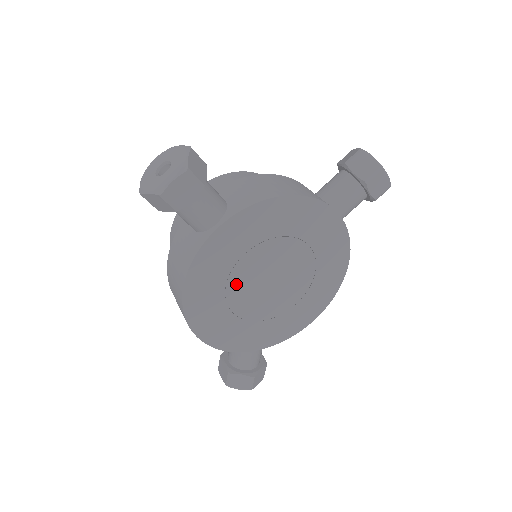
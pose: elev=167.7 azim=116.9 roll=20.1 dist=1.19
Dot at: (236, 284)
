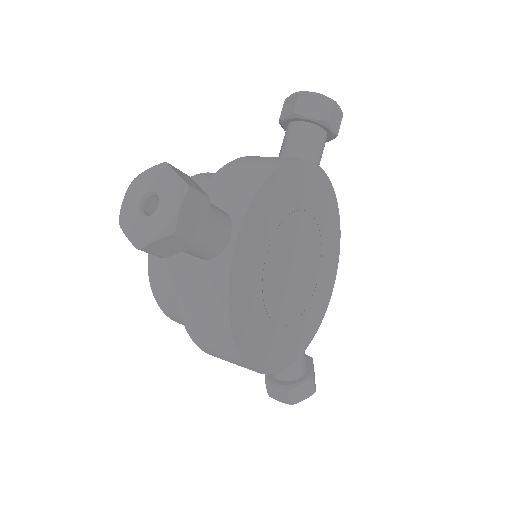
Dot at: (270, 292)
